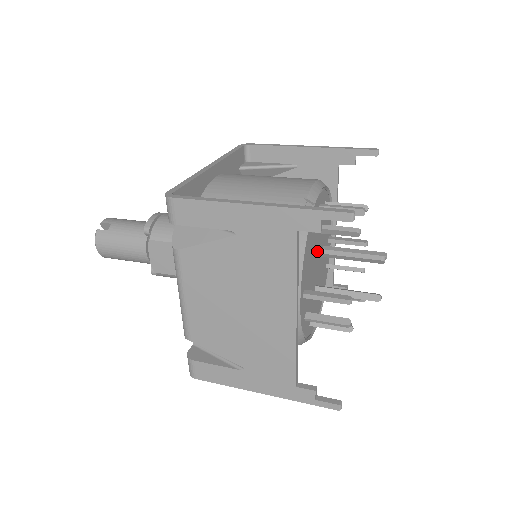
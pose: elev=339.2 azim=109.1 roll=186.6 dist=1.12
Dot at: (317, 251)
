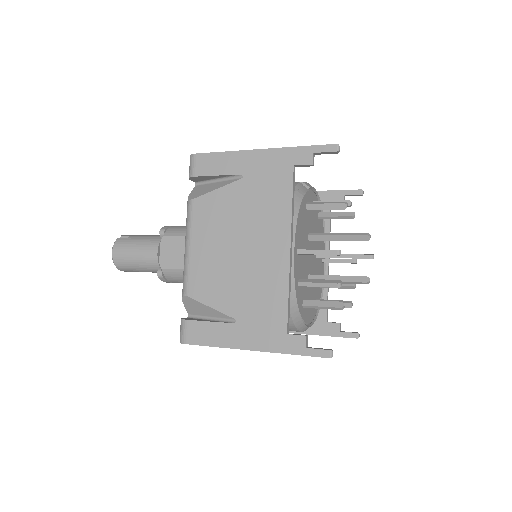
Dot at: (311, 234)
